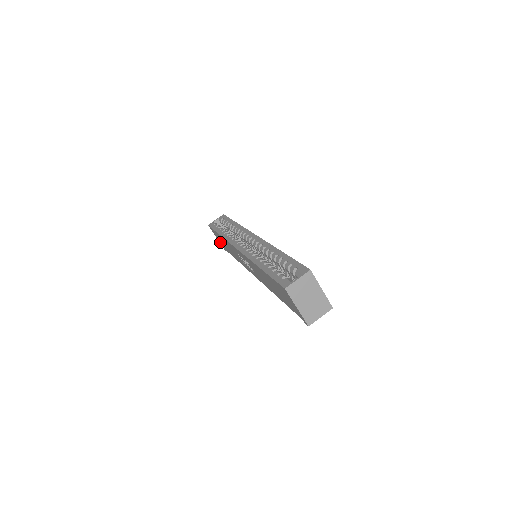
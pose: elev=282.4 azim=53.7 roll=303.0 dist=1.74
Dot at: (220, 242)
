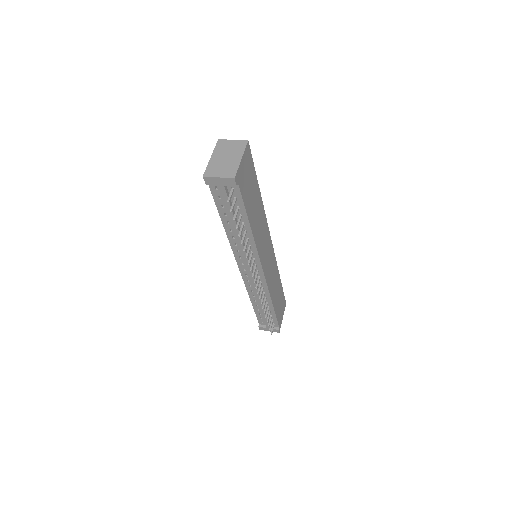
Dot at: occluded
